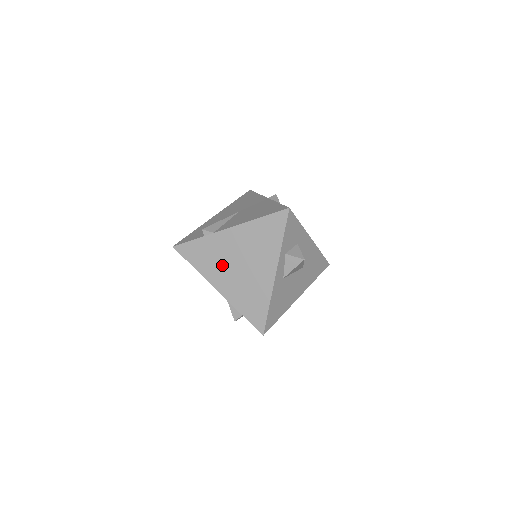
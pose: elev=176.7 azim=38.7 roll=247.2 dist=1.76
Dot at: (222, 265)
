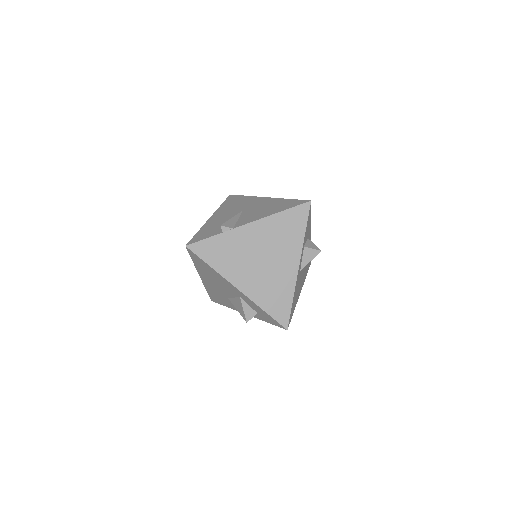
Dot at: (243, 261)
